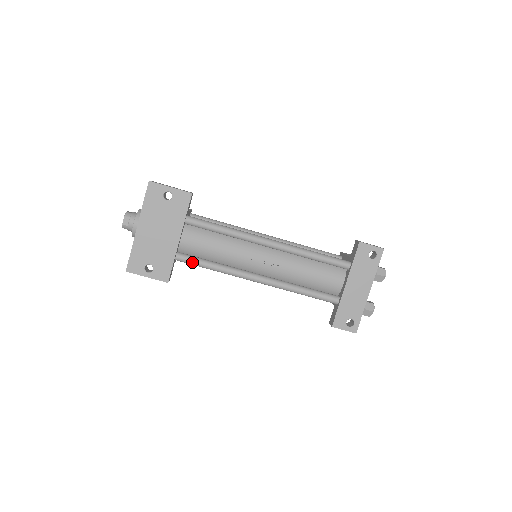
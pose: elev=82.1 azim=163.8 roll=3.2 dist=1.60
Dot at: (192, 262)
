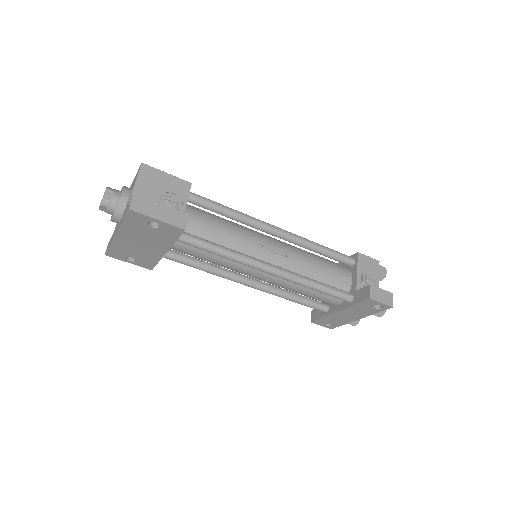
Dot at: occluded
